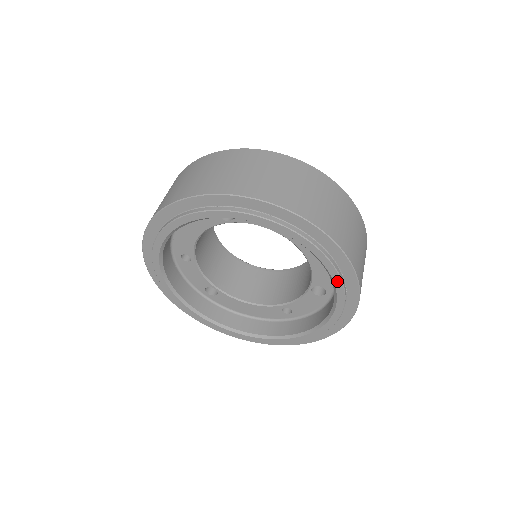
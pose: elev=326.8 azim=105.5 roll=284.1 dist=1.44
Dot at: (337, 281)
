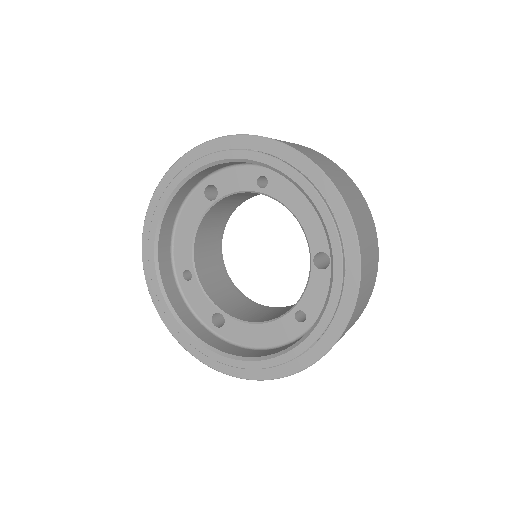
Dot at: (317, 200)
